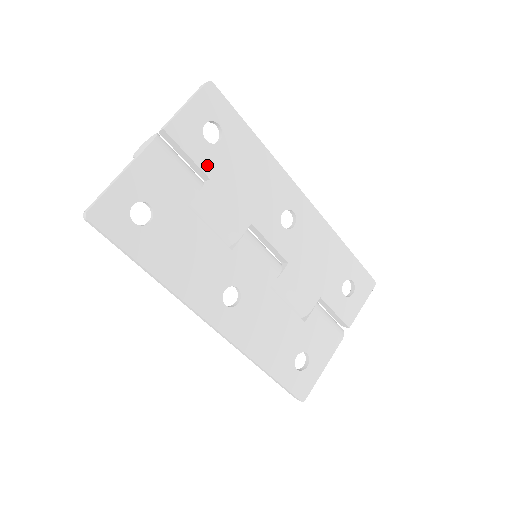
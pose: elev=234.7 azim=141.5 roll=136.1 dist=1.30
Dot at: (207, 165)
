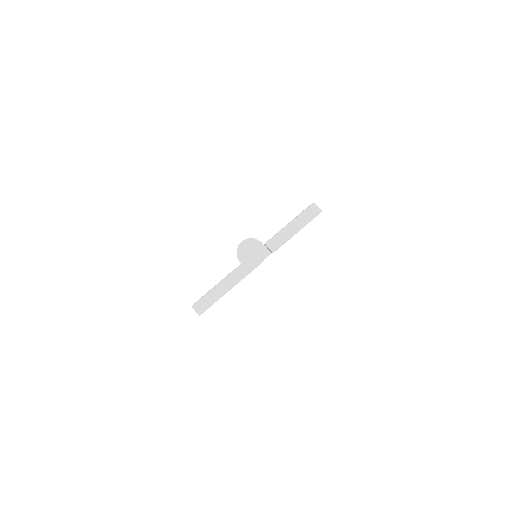
Dot at: occluded
